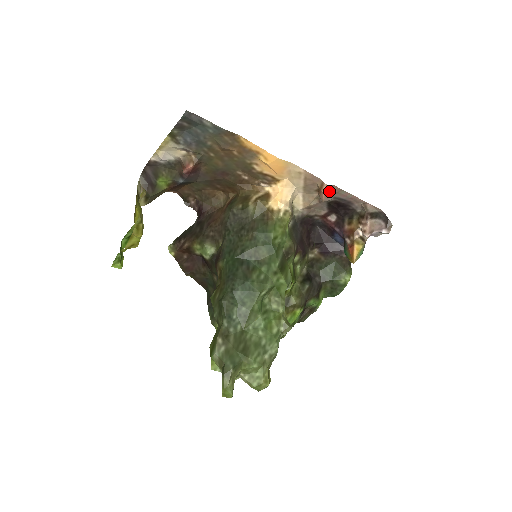
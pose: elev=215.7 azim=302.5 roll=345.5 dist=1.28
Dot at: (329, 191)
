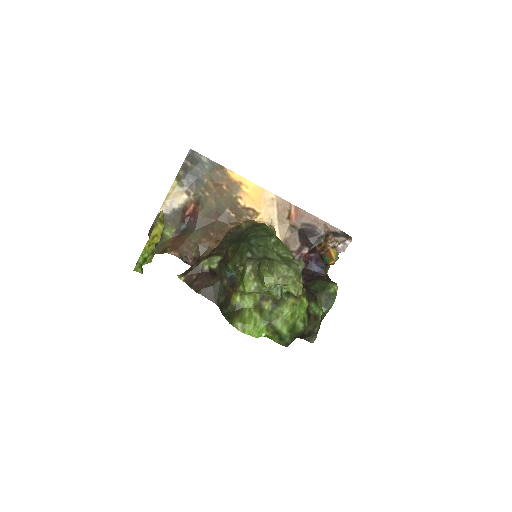
Dot at: (297, 214)
